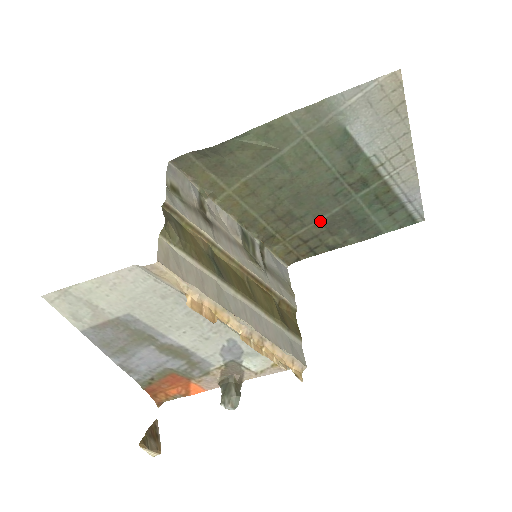
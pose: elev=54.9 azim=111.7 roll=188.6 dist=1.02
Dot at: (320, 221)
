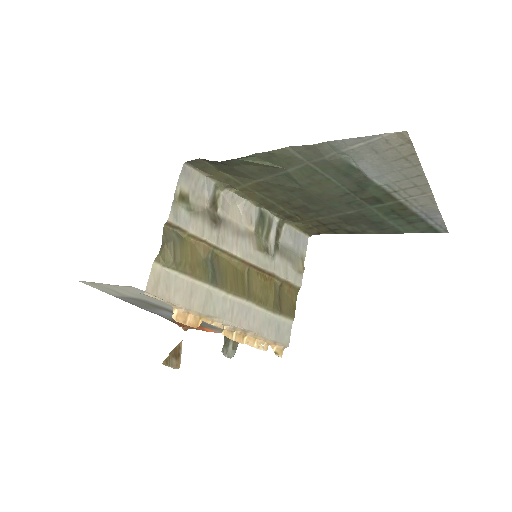
Dot at: (336, 216)
